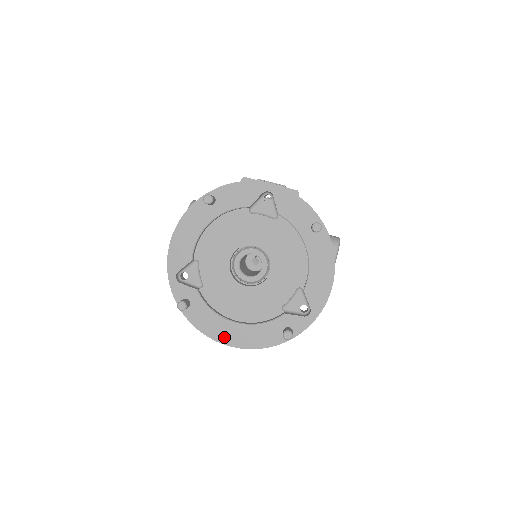
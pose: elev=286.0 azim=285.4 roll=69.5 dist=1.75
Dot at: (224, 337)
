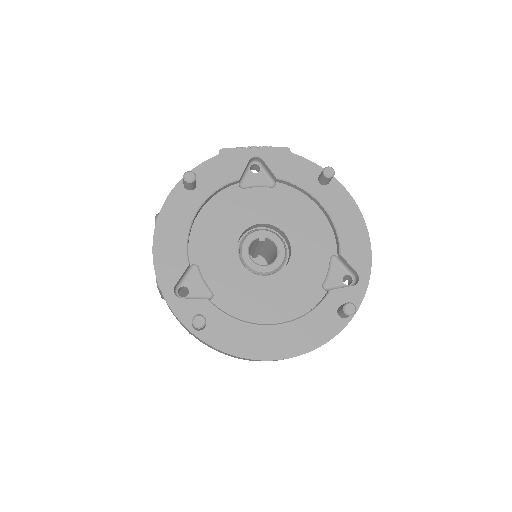
Dot at: (267, 350)
